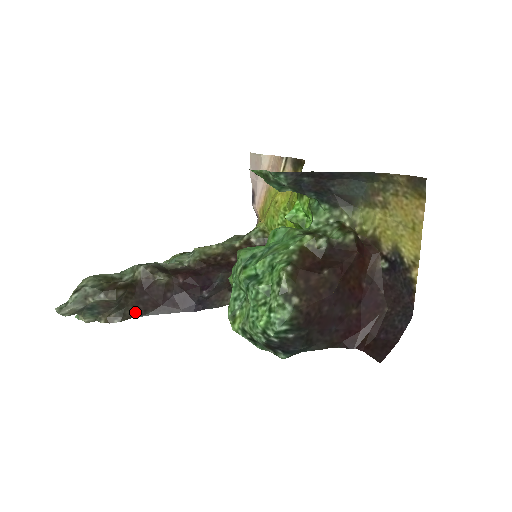
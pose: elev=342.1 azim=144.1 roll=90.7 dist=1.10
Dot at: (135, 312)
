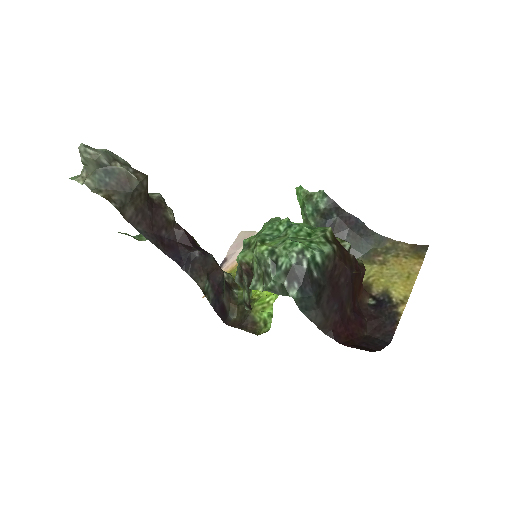
Dot at: (131, 215)
